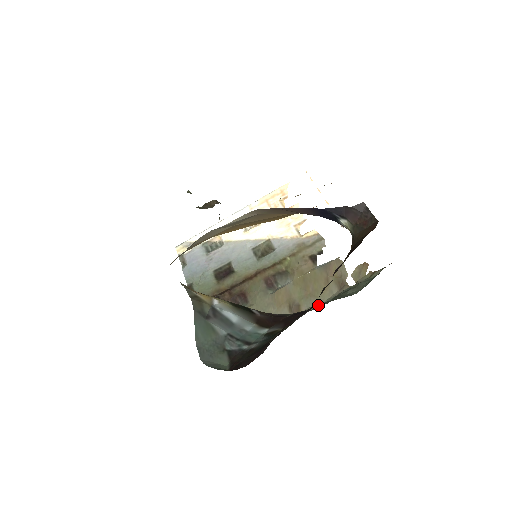
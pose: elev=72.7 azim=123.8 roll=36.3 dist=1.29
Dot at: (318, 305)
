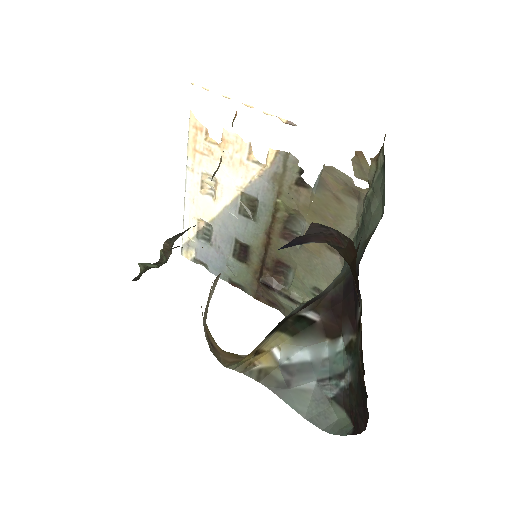
Dot at: (353, 231)
